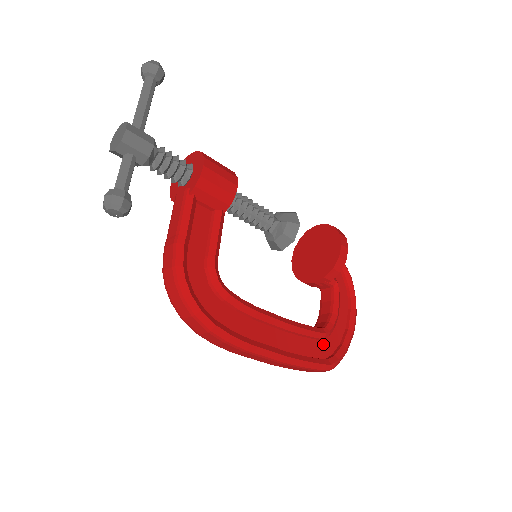
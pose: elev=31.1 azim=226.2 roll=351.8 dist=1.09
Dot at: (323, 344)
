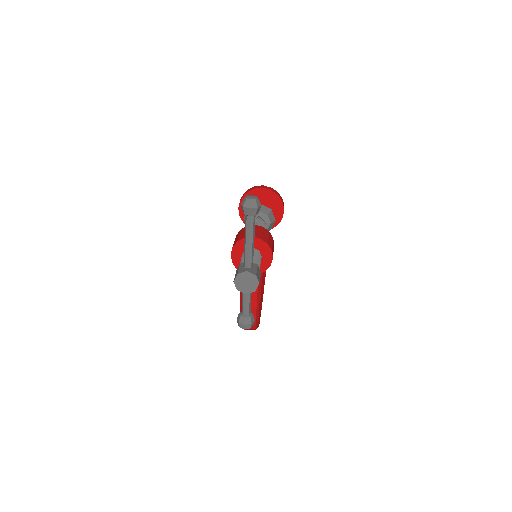
Dot at: occluded
